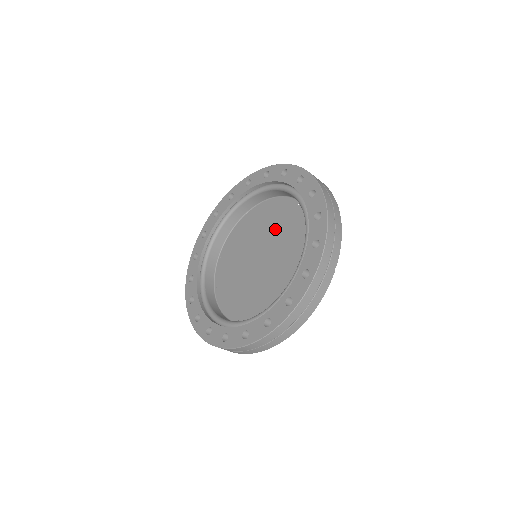
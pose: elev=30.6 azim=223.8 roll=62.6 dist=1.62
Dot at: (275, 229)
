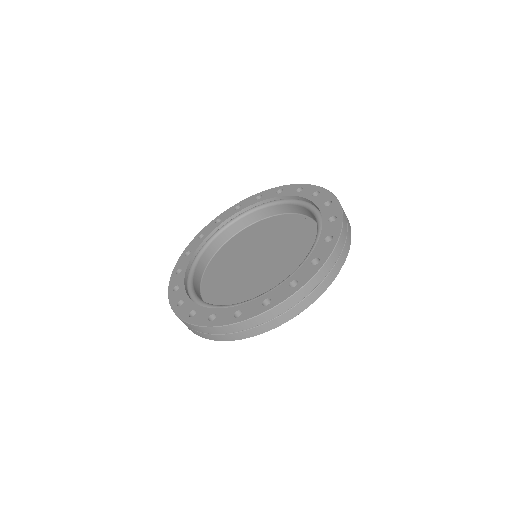
Dot at: (279, 237)
